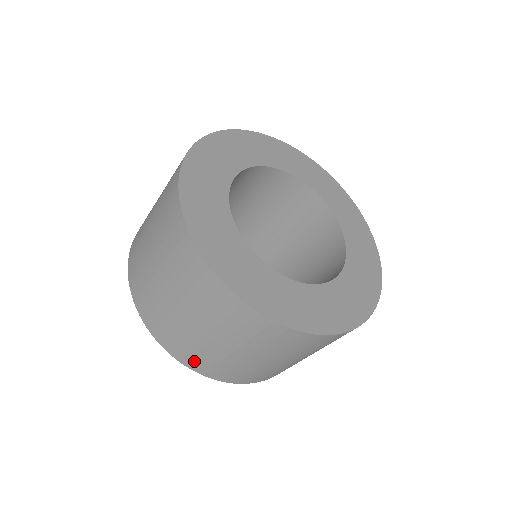
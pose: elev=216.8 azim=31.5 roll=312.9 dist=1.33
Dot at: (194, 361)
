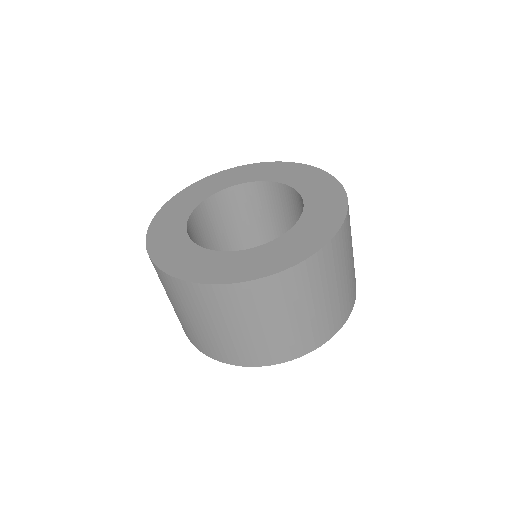
Dot at: occluded
